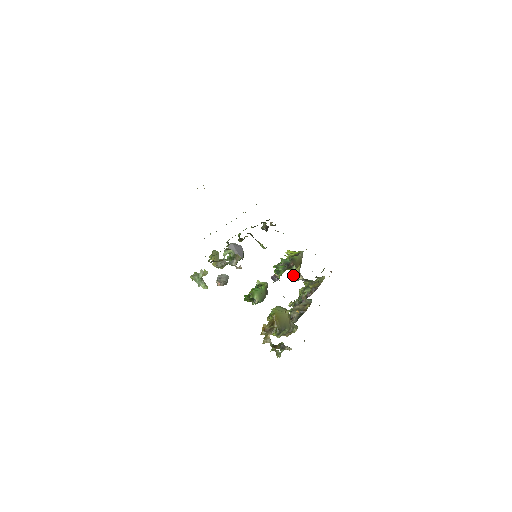
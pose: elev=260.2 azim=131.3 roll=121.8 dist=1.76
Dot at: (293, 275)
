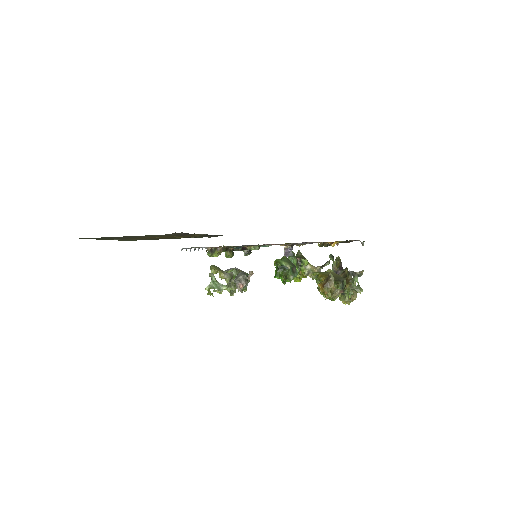
Dot at: (310, 271)
